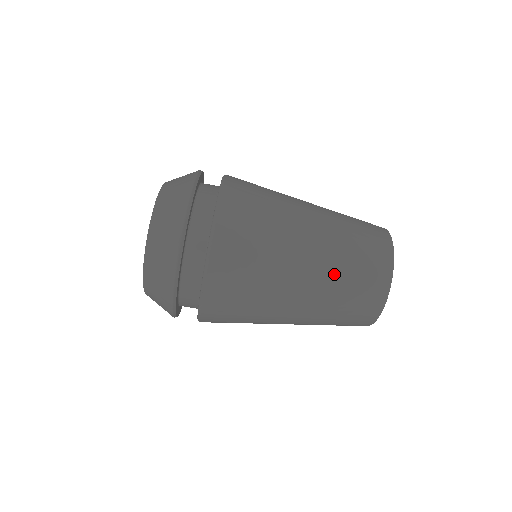
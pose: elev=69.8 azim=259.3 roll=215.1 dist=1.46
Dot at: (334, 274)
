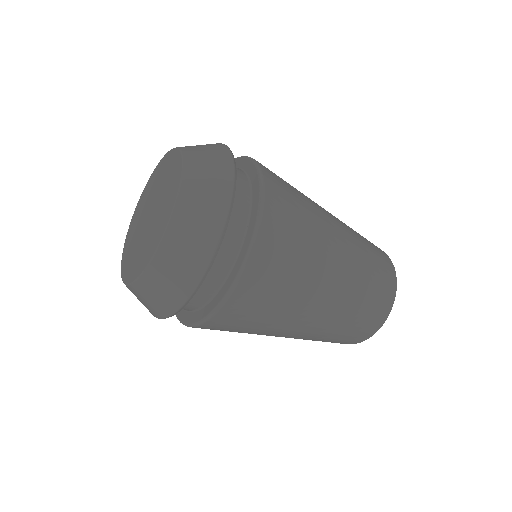
Dot at: (326, 332)
